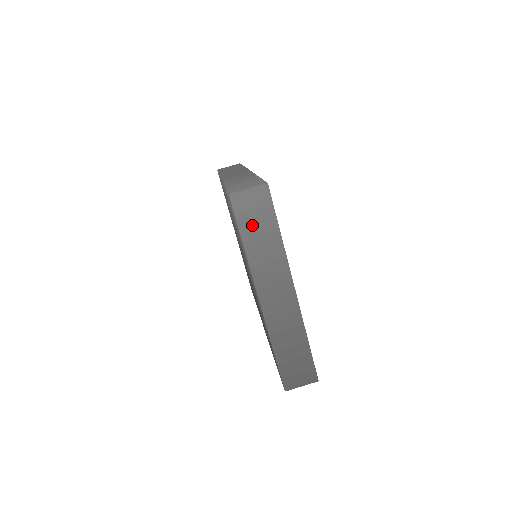
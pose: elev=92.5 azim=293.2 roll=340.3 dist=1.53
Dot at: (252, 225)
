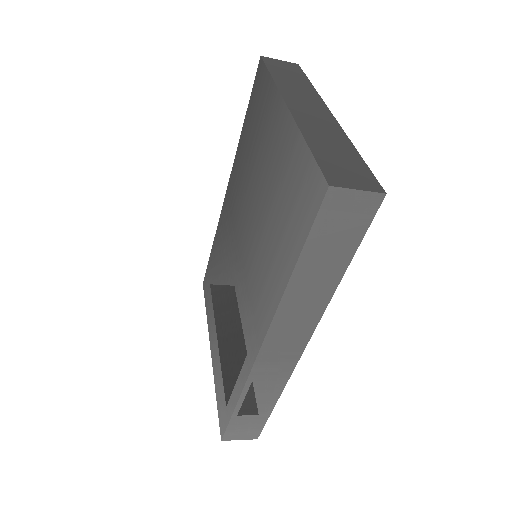
Dot at: occluded
